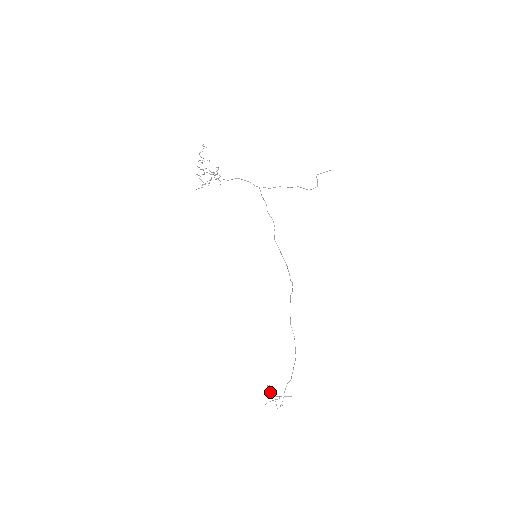
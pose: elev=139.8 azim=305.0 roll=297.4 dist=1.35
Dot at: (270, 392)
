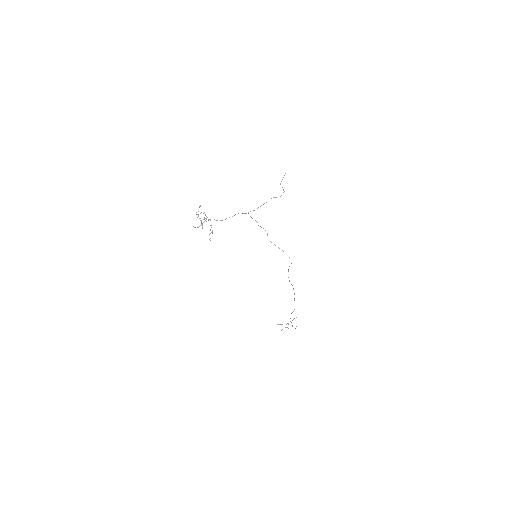
Dot at: (280, 324)
